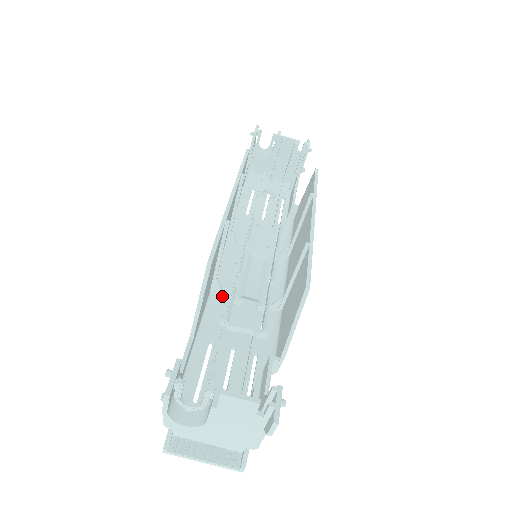
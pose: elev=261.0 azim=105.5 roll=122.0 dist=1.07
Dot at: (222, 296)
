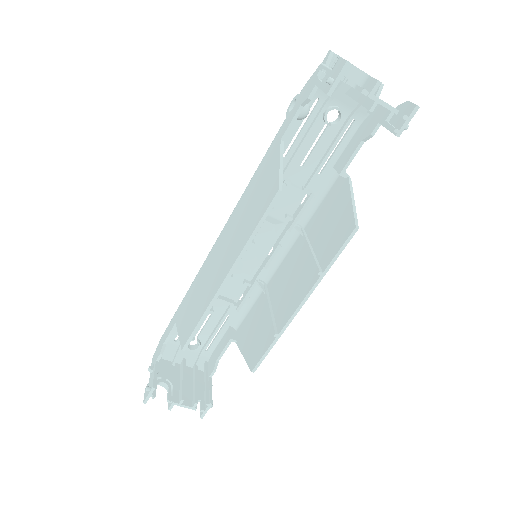
Dot at: occluded
